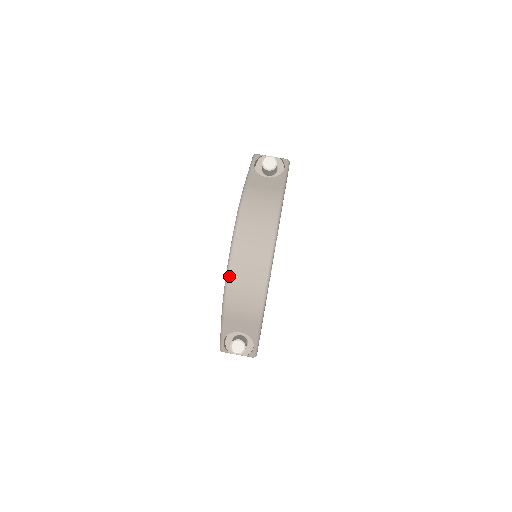
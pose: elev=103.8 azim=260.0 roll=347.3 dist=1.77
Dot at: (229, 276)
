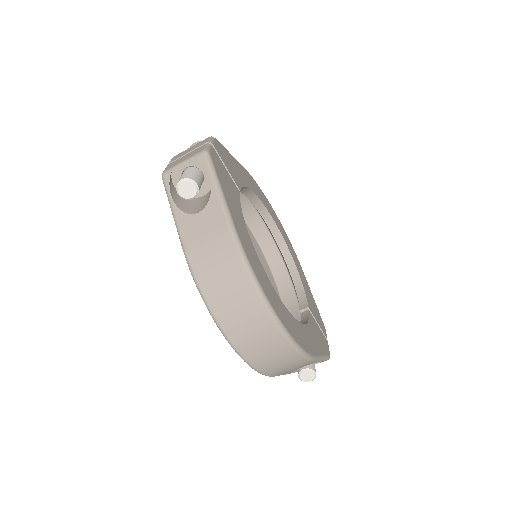
Dot at: (248, 362)
